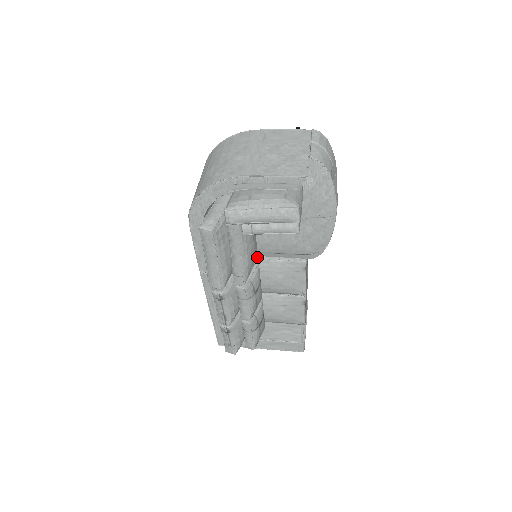
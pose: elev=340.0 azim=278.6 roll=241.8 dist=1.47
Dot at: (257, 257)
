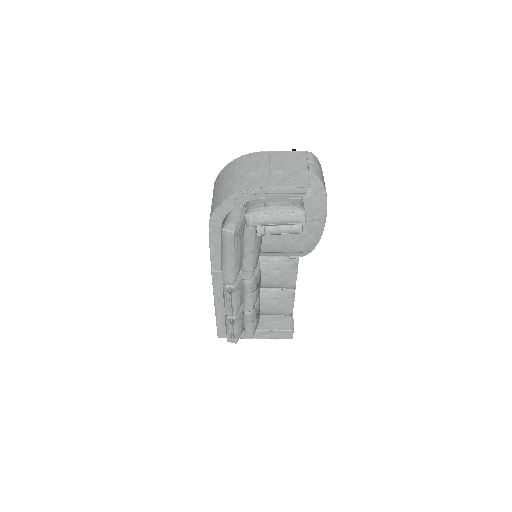
Dot at: occluded
